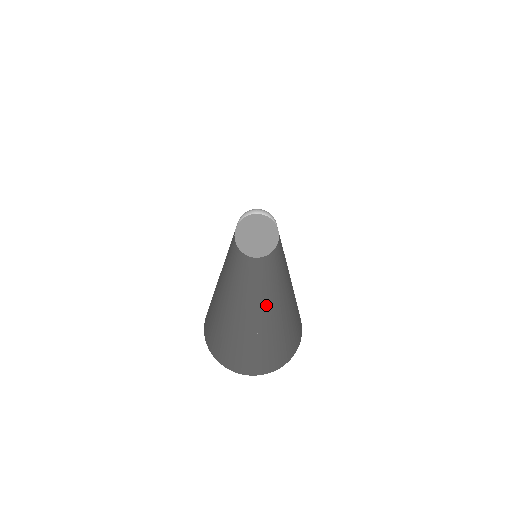
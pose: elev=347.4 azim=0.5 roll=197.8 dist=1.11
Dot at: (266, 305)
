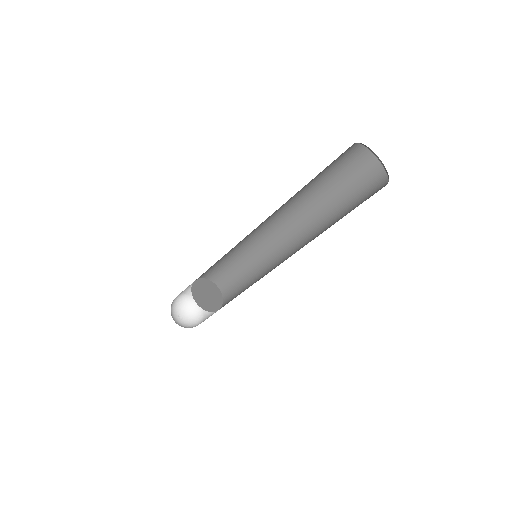
Dot at: occluded
